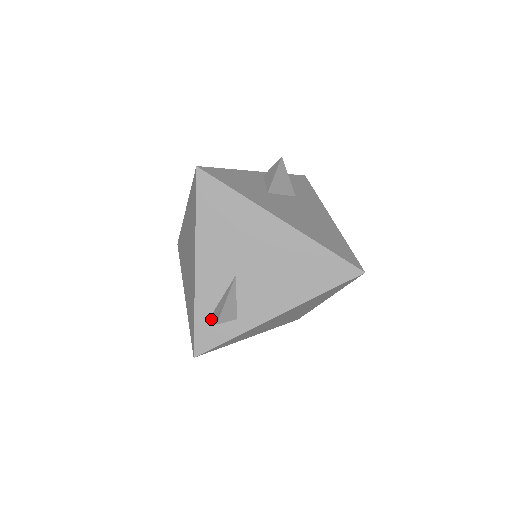
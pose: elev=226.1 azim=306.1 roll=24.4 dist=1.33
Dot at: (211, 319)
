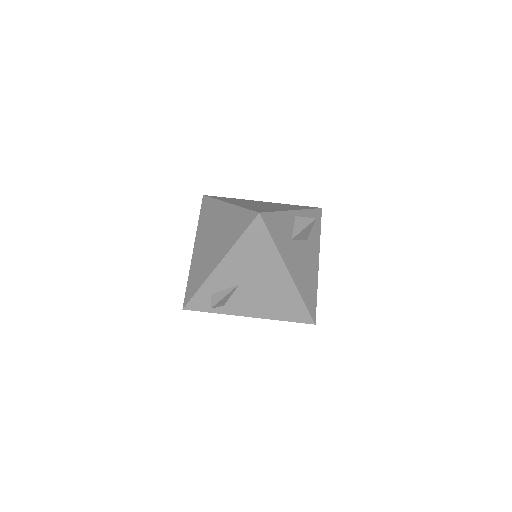
Dot at: (208, 297)
